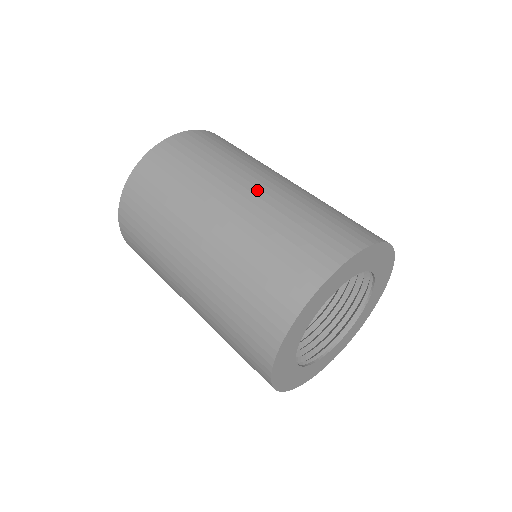
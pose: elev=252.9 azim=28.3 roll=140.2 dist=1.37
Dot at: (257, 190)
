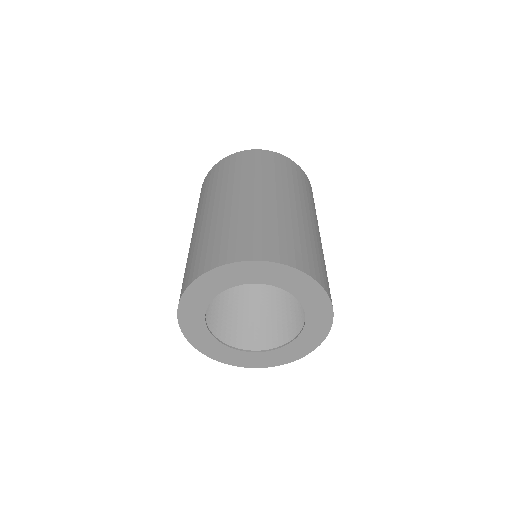
Dot at: (229, 203)
